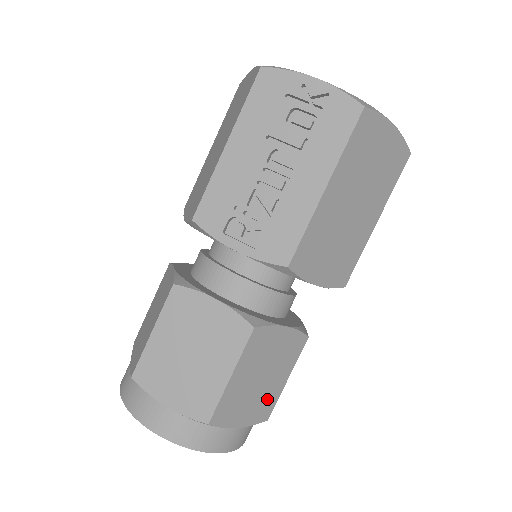
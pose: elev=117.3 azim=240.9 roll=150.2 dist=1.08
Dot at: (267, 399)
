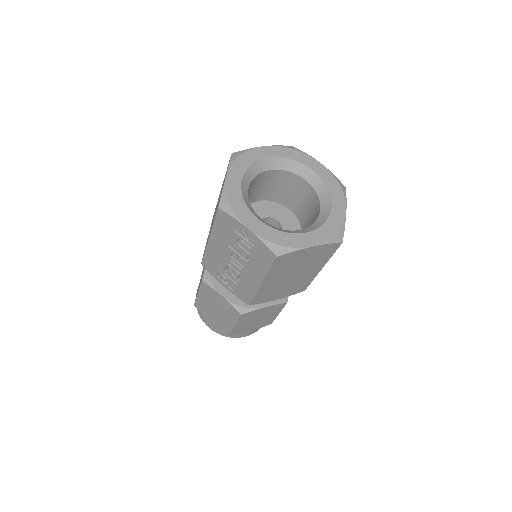
Dot at: (266, 321)
